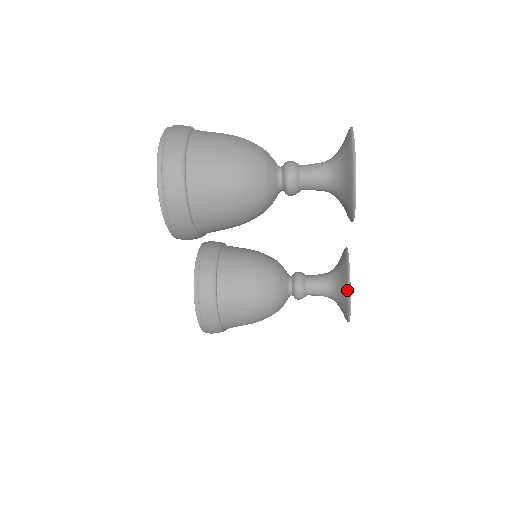
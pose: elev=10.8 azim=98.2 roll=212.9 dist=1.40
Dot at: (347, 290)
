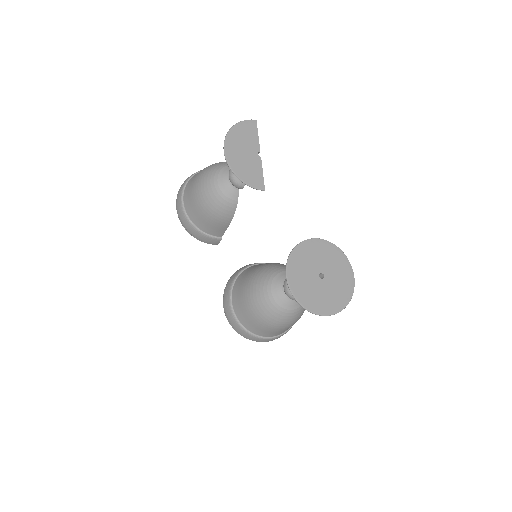
Dot at: (287, 266)
